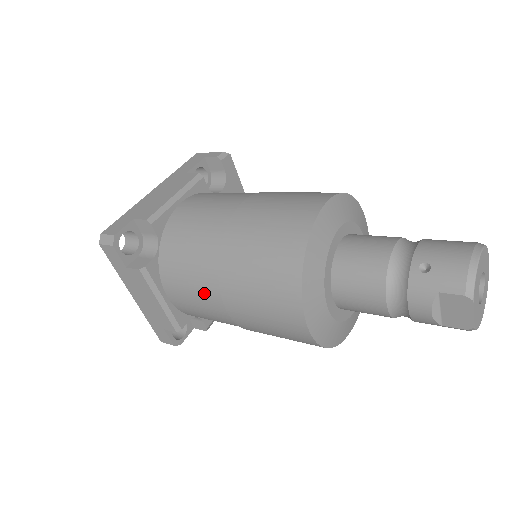
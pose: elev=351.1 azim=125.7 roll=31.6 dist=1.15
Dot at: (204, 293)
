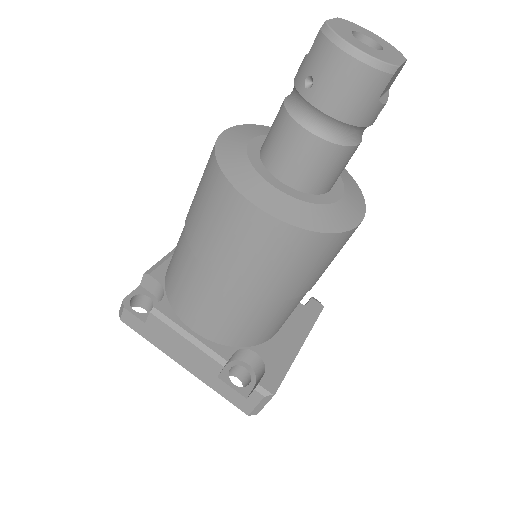
Dot at: occluded
